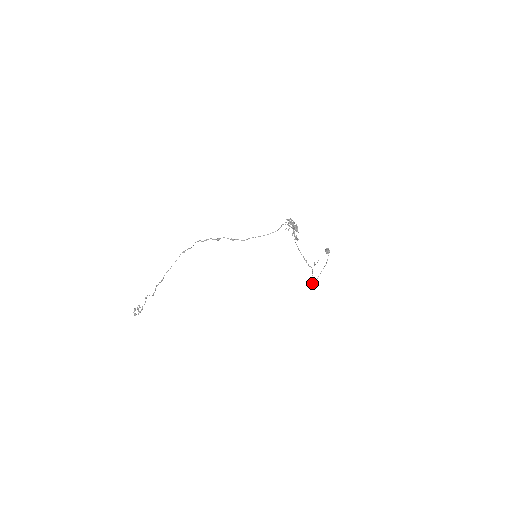
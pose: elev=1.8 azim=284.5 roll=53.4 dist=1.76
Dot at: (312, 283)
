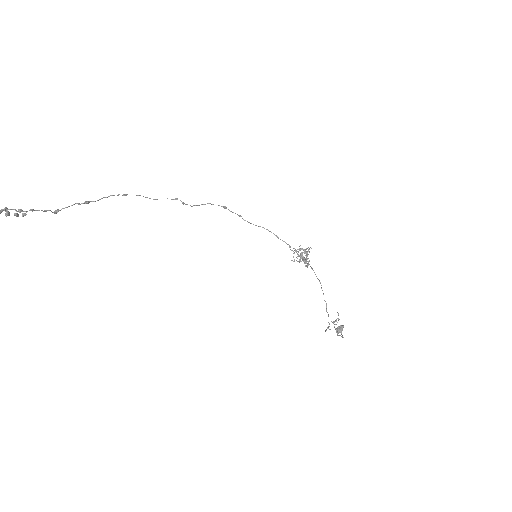
Dot at: (333, 321)
